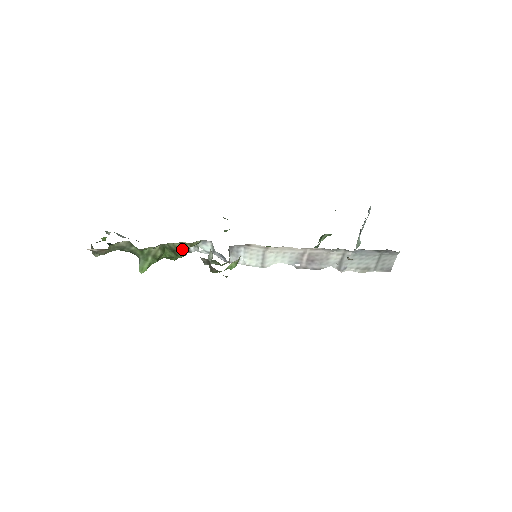
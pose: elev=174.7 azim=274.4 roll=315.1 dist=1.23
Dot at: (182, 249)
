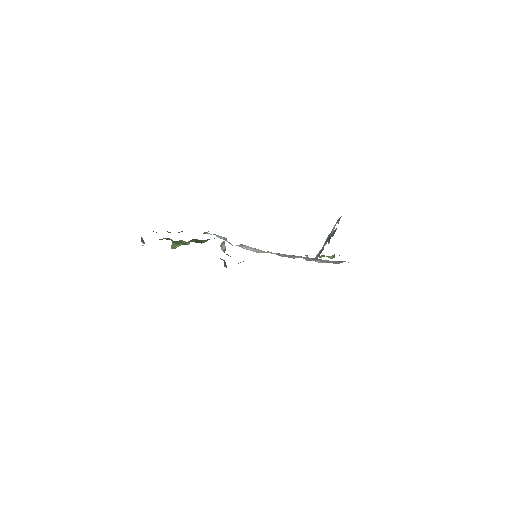
Dot at: (205, 241)
